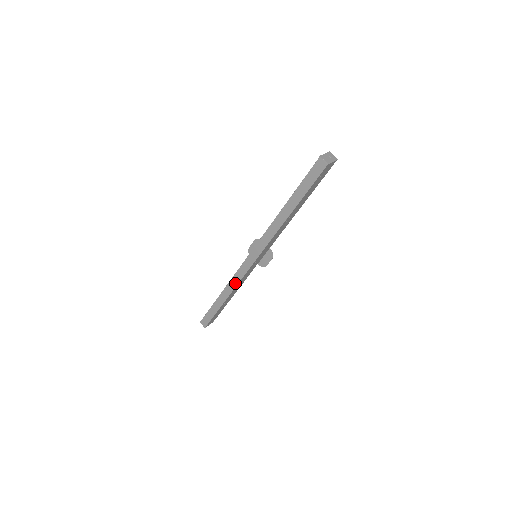
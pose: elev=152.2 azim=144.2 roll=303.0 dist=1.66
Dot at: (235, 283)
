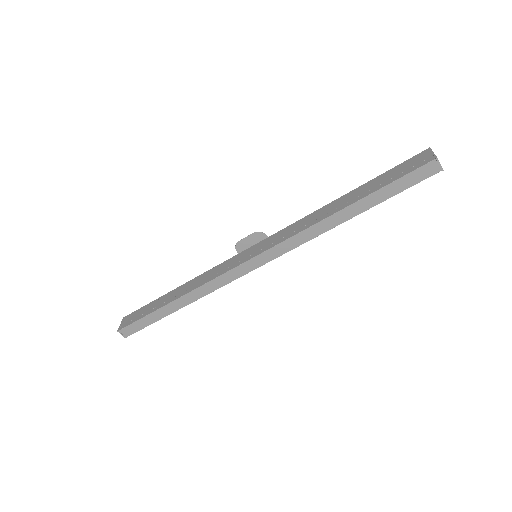
Dot at: (211, 289)
